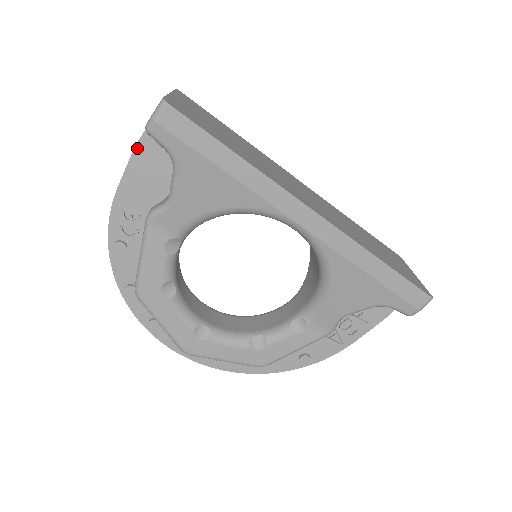
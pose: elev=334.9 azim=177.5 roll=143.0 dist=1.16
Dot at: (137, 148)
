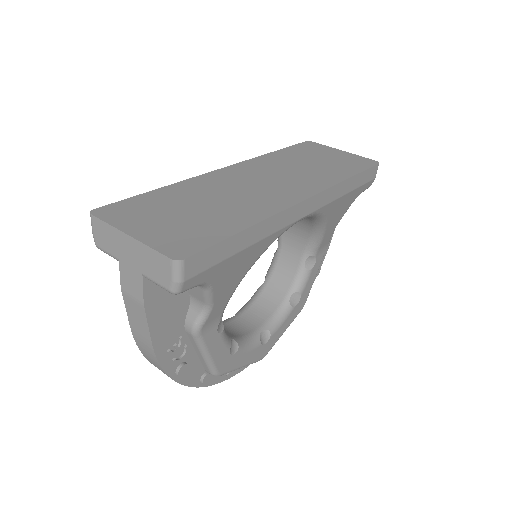
Dot at: (146, 305)
